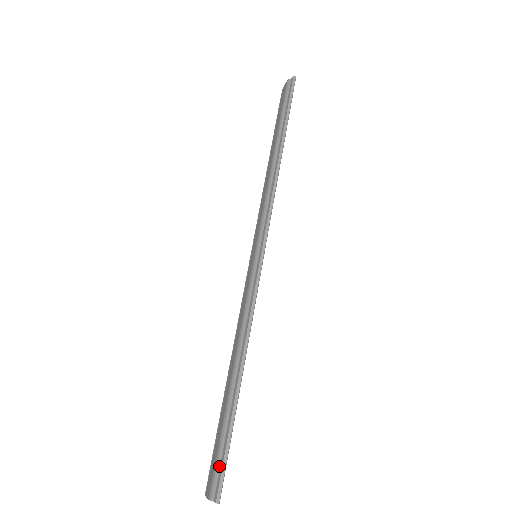
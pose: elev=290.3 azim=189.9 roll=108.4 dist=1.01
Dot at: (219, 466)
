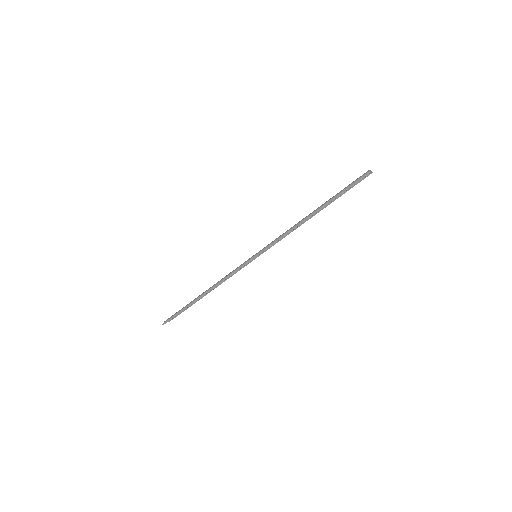
Dot at: (174, 315)
